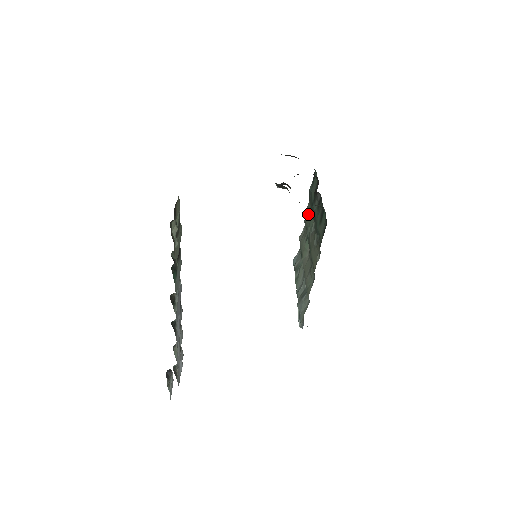
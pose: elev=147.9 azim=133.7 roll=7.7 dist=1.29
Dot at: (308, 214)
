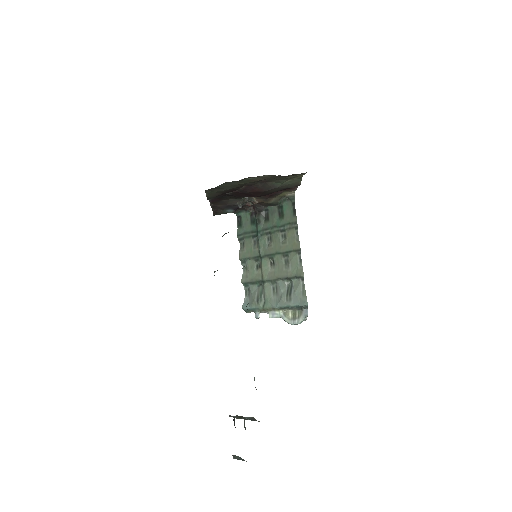
Dot at: (248, 249)
